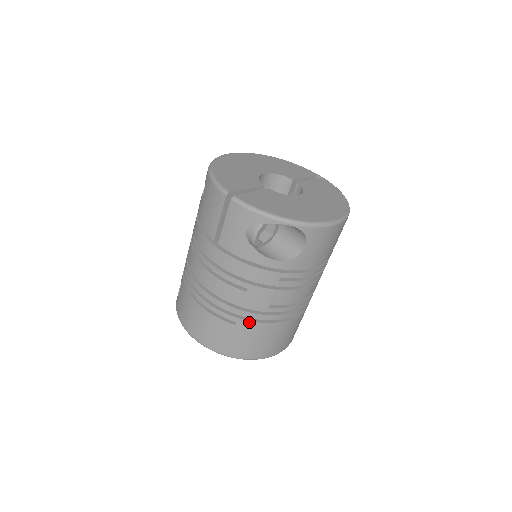
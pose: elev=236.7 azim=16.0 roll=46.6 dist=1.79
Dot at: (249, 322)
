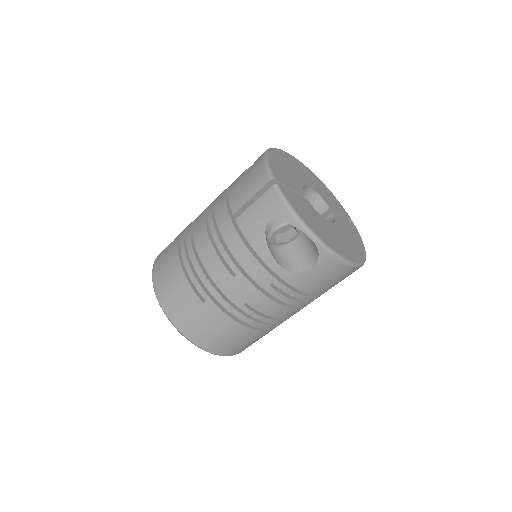
Dot at: (218, 308)
